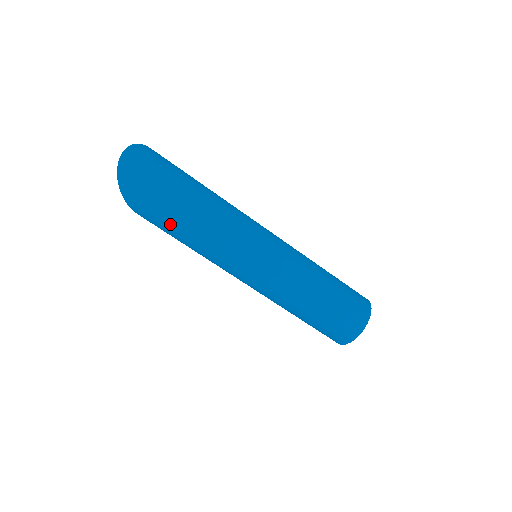
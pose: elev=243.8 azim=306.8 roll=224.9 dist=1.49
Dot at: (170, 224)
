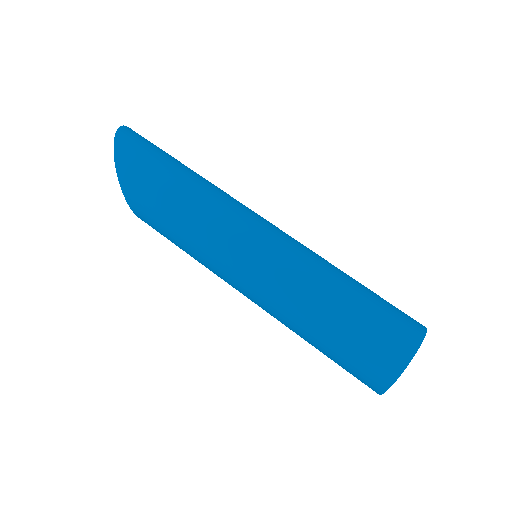
Dot at: (161, 179)
